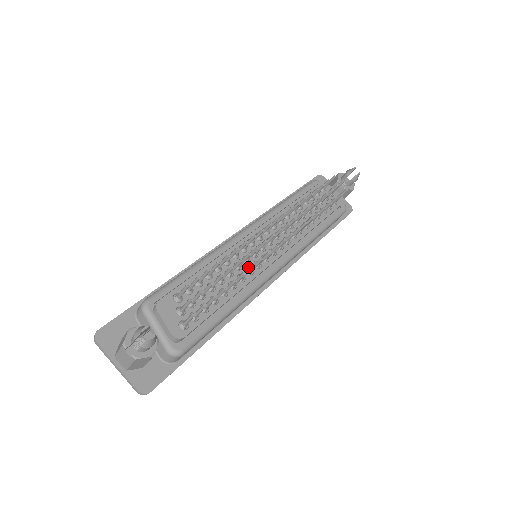
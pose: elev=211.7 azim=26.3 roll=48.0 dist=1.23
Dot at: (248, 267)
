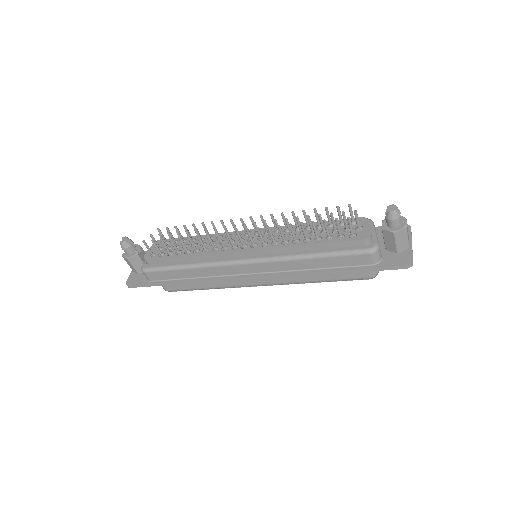
Dot at: (218, 247)
